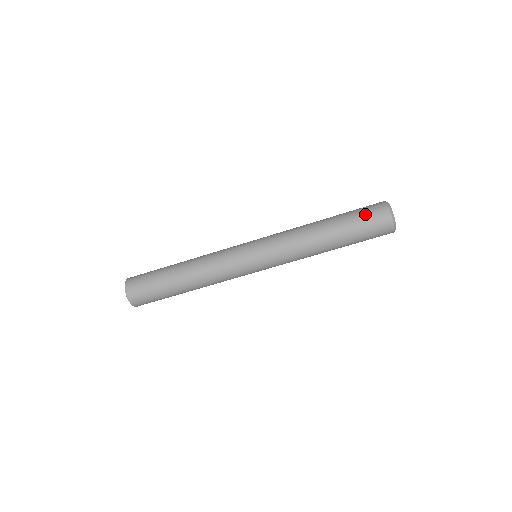
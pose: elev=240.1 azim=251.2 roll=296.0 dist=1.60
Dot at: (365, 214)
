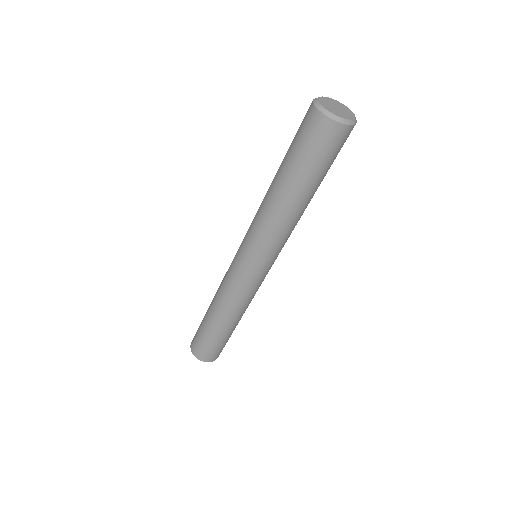
Dot at: (301, 139)
